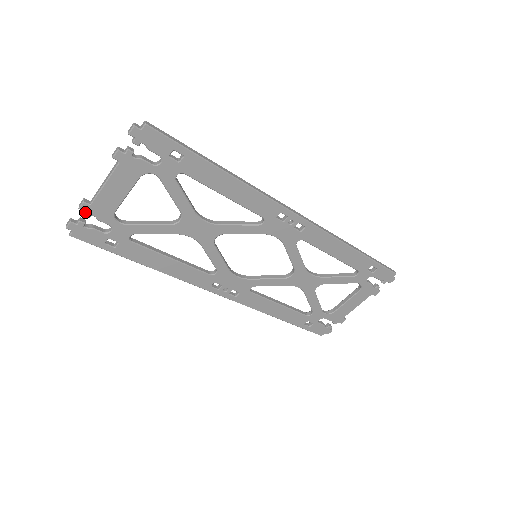
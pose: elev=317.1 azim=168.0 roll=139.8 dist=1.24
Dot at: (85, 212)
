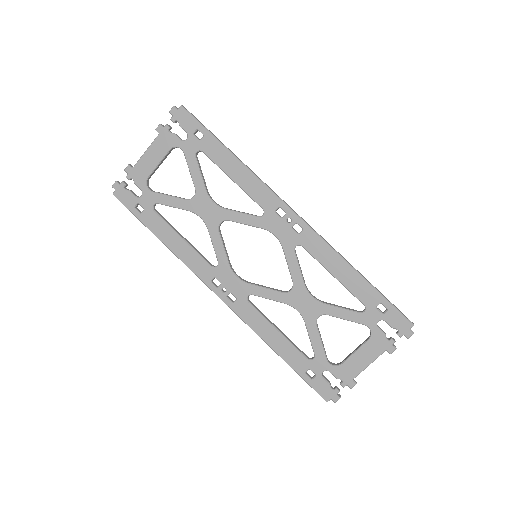
Dot at: (128, 174)
